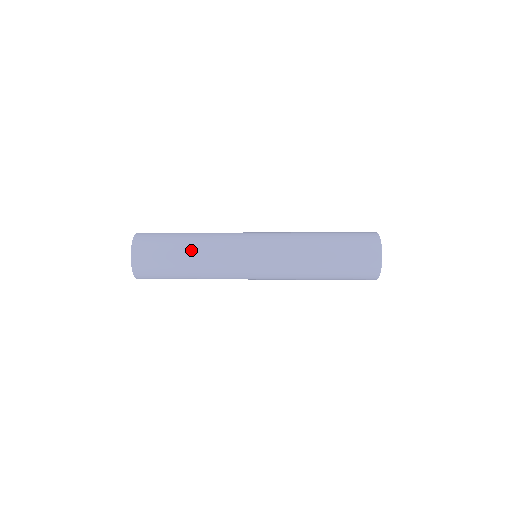
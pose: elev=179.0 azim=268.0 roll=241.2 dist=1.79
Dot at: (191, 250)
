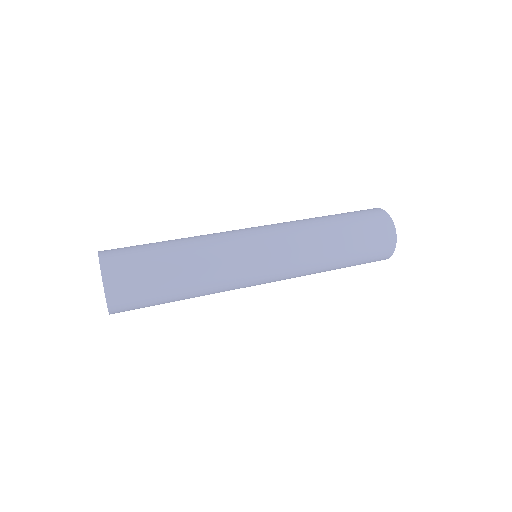
Dot at: (182, 248)
